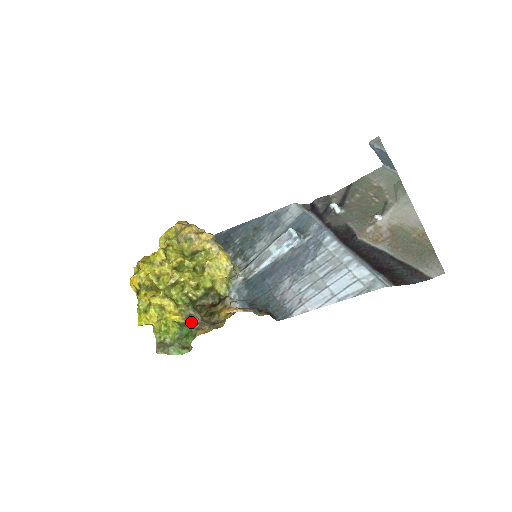
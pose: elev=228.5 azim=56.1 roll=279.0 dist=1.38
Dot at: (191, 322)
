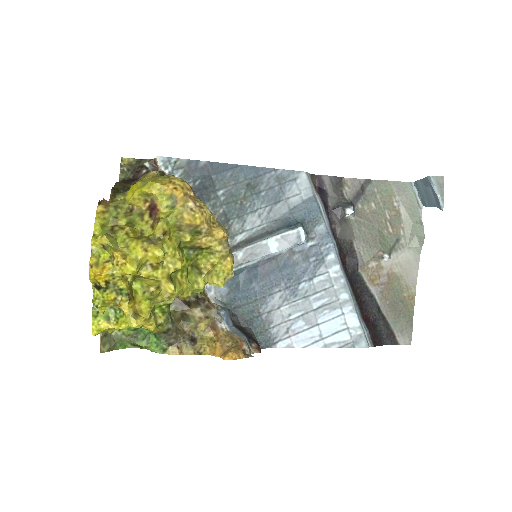
Dot at: (165, 335)
